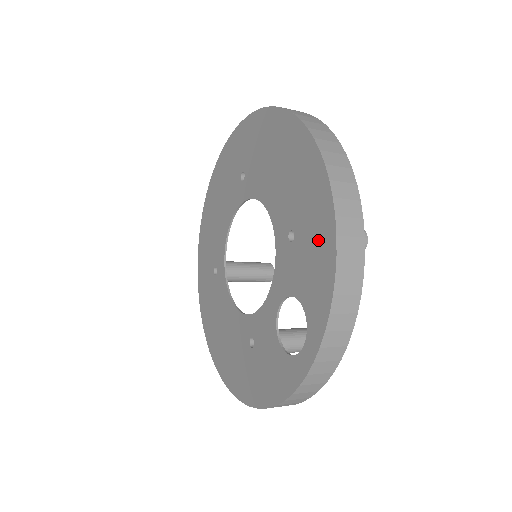
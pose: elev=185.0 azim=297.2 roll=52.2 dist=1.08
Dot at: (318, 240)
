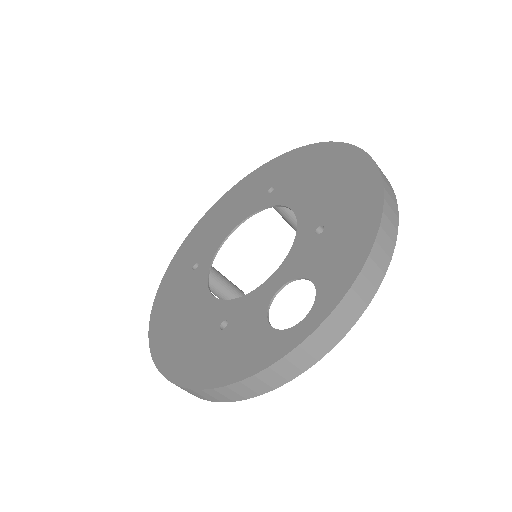
Dot at: (355, 230)
